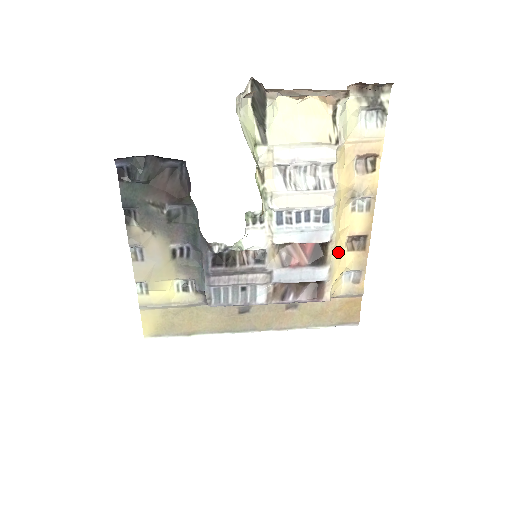
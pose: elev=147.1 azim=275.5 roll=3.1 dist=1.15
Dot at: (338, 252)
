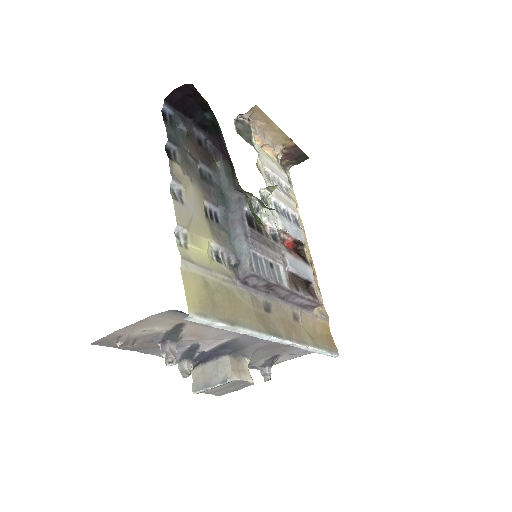
Dot at: occluded
